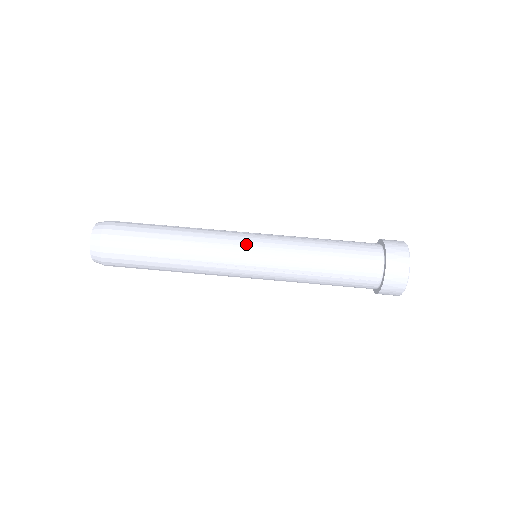
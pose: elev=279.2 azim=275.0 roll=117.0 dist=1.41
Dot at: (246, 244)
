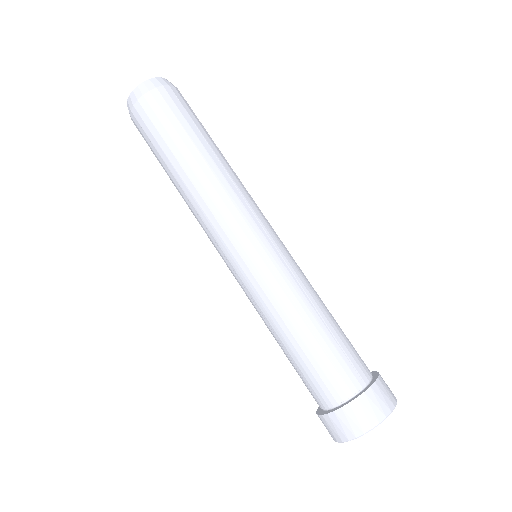
Dot at: (272, 228)
